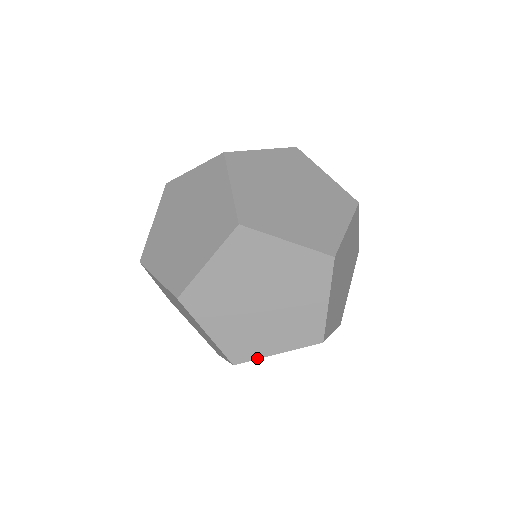
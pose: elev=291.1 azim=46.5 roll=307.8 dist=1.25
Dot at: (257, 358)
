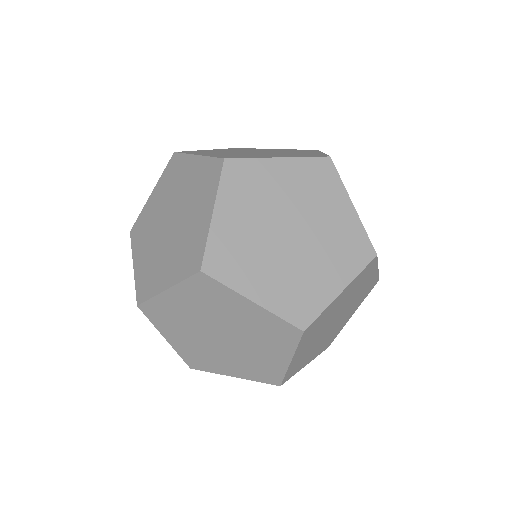
Dot at: occluded
